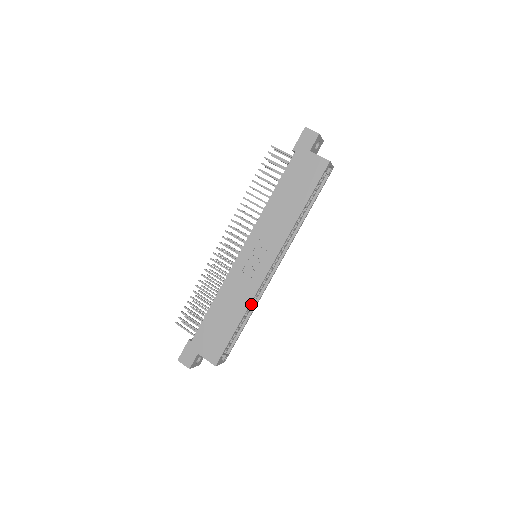
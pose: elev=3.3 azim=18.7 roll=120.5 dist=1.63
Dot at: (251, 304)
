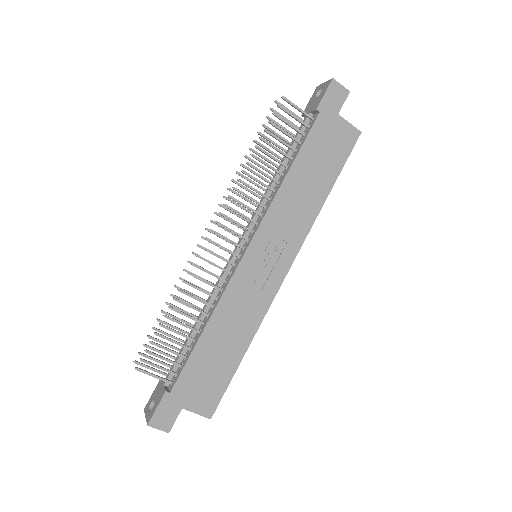
Dot at: occluded
